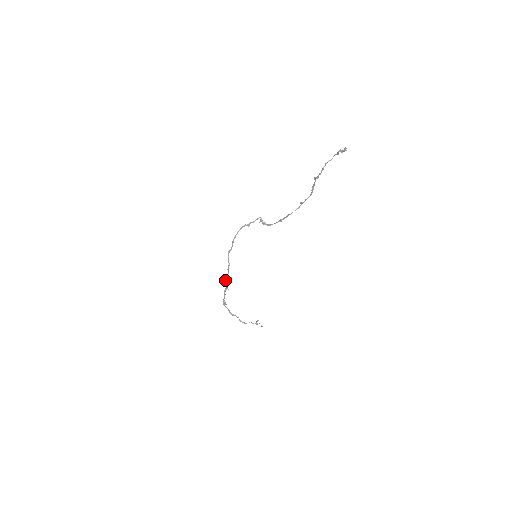
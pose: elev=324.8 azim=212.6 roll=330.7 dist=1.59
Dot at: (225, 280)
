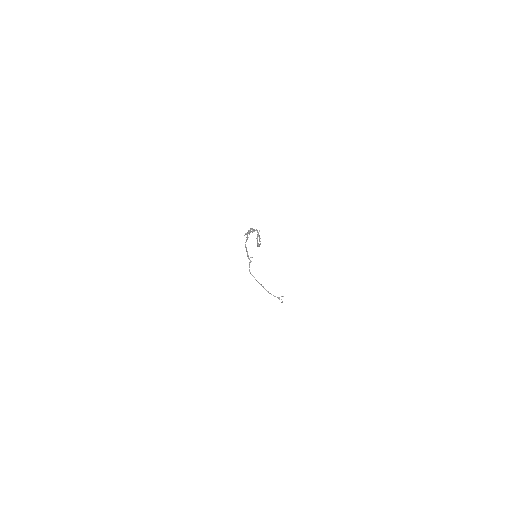
Dot at: (248, 257)
